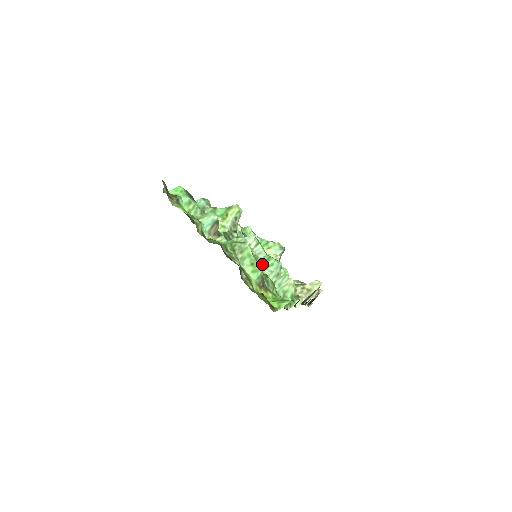
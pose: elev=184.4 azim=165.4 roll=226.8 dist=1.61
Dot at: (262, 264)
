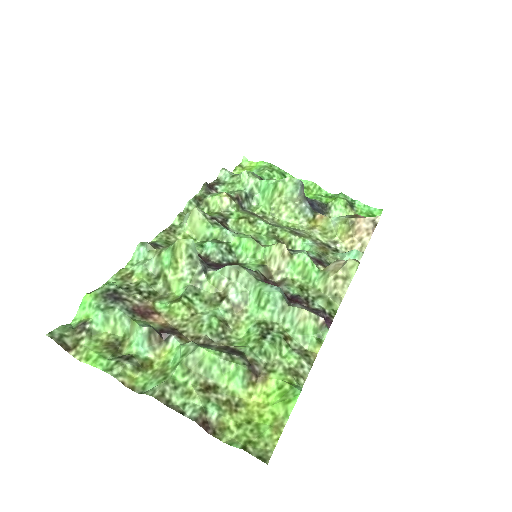
Dot at: (256, 303)
